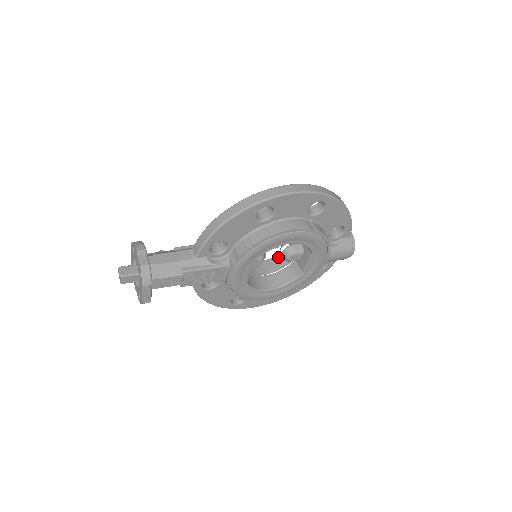
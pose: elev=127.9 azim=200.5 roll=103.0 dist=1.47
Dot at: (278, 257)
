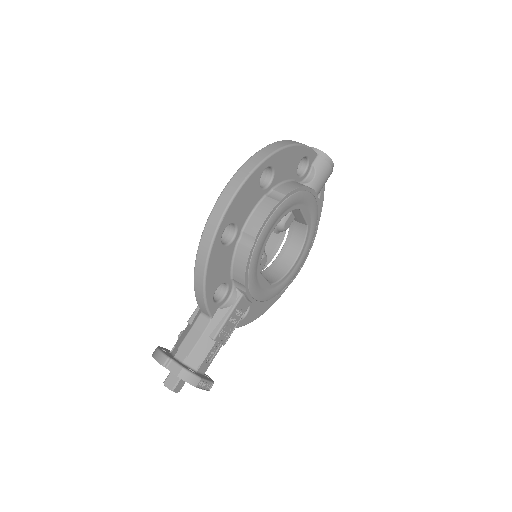
Dot at: occluded
